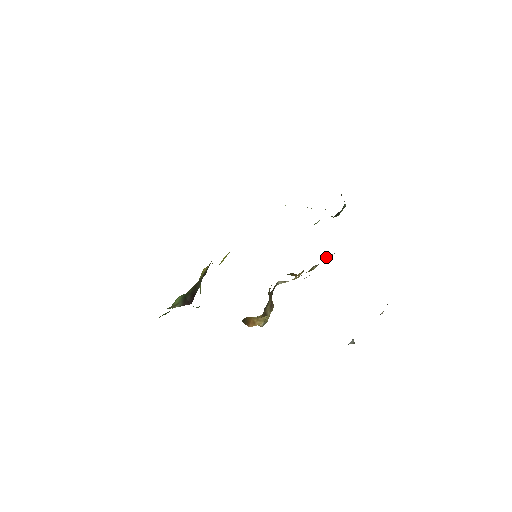
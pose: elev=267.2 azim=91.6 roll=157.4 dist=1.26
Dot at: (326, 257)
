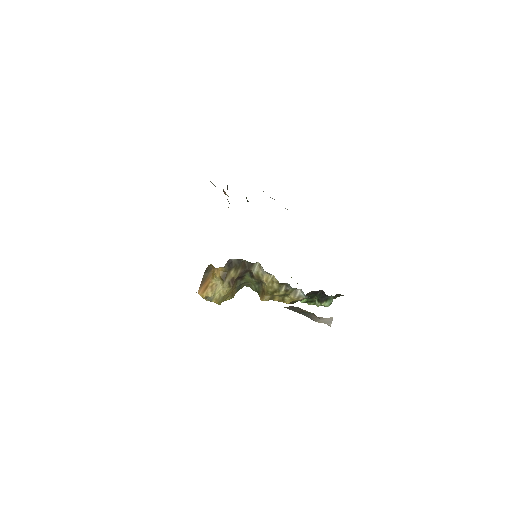
Dot at: (296, 293)
